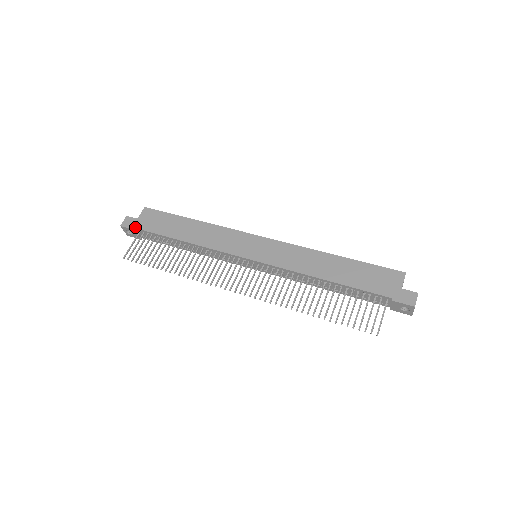
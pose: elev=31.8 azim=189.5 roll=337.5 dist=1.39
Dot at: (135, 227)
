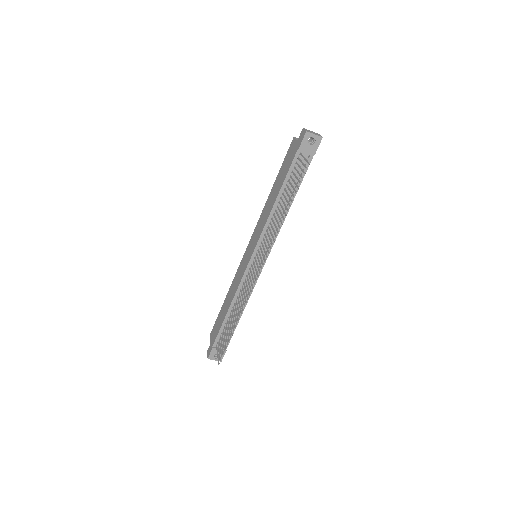
Dot at: (212, 347)
